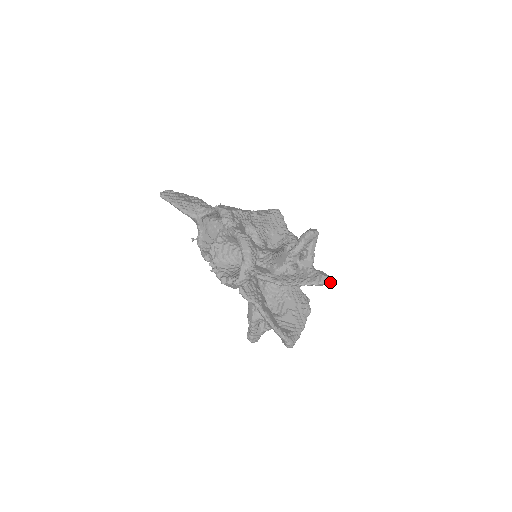
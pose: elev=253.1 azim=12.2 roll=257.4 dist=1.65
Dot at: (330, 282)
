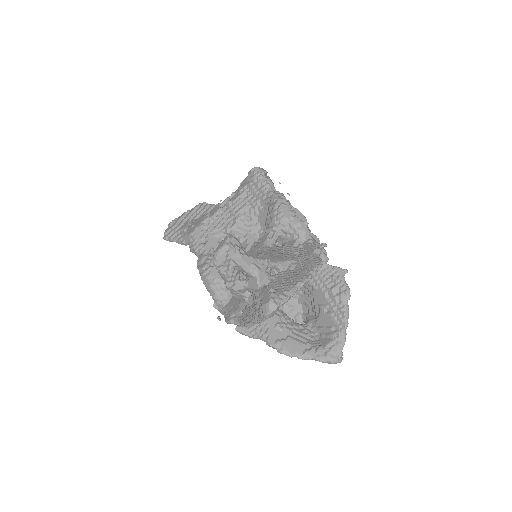
Dot at: (301, 284)
